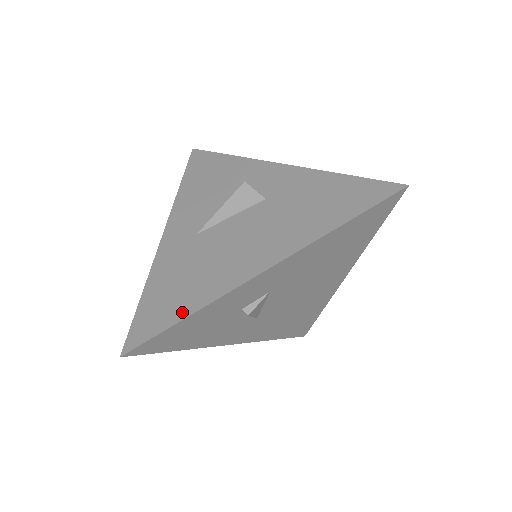
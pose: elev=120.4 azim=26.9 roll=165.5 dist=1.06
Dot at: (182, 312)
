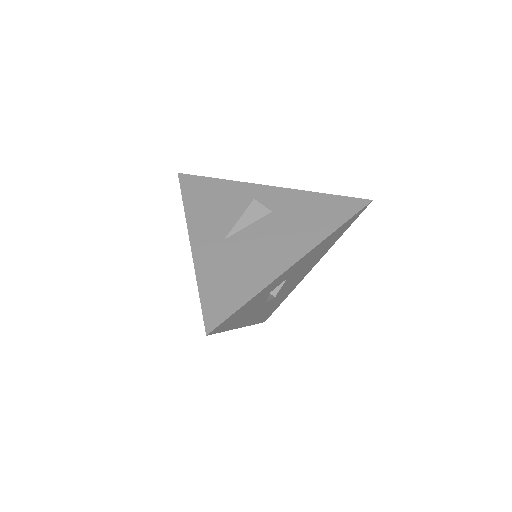
Dot at: (245, 296)
